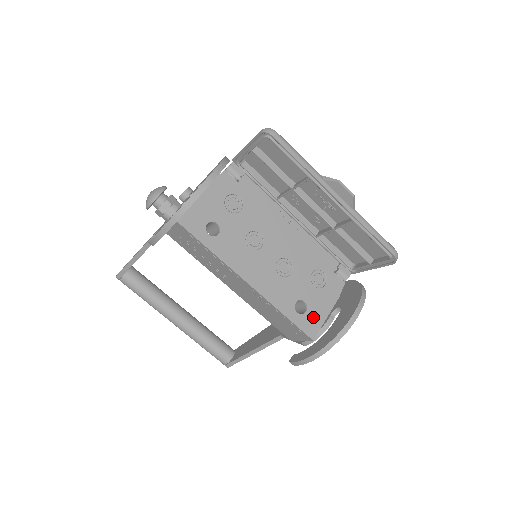
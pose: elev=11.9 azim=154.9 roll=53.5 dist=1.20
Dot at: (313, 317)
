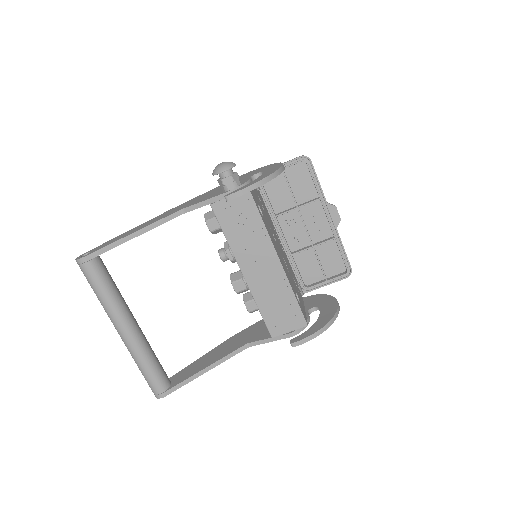
Dot at: (303, 309)
